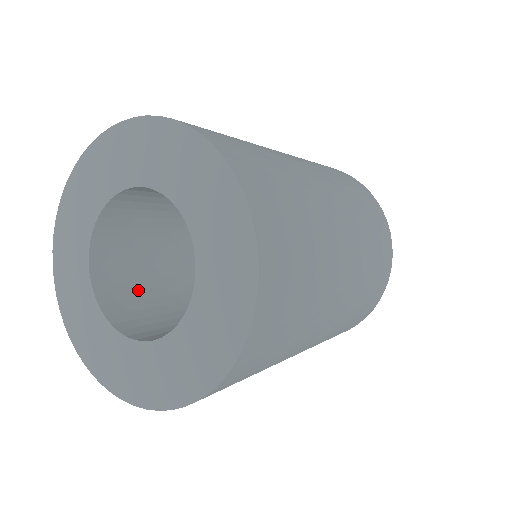
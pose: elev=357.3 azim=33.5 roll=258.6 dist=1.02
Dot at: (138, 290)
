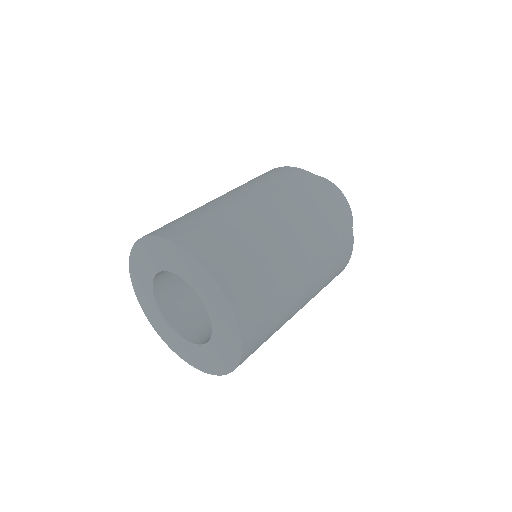
Dot at: (191, 308)
